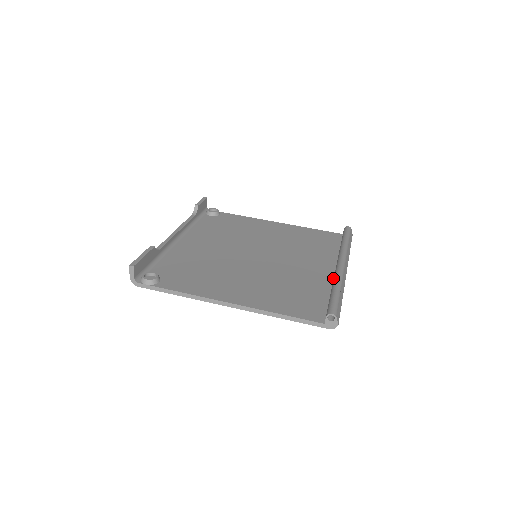
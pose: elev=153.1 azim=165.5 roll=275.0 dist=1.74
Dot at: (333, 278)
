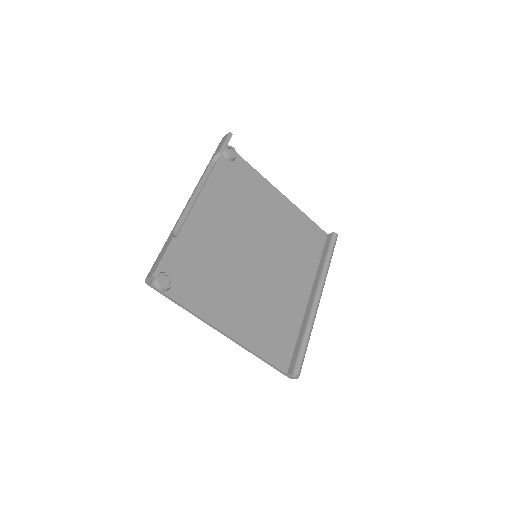
Dot at: (306, 309)
